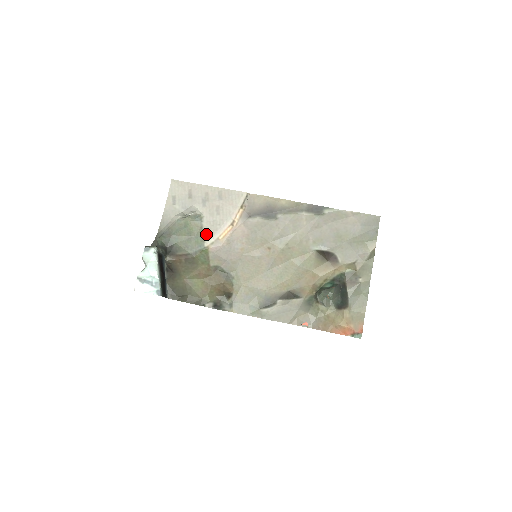
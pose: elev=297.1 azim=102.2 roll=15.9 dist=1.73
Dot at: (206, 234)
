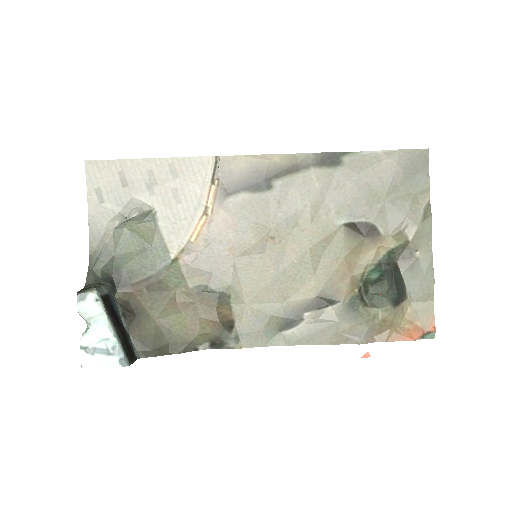
Dot at: (168, 239)
